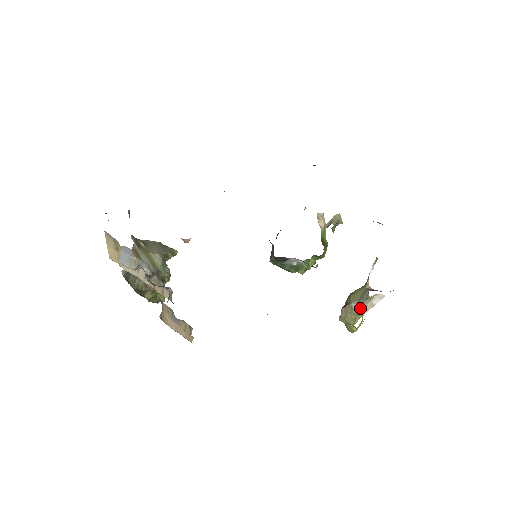
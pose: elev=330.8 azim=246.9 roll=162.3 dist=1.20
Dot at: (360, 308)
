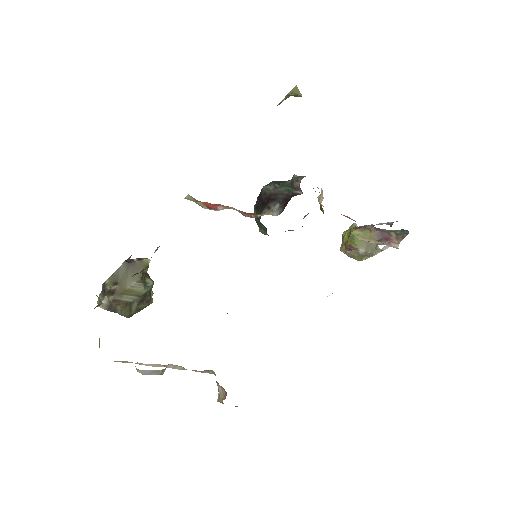
Dot at: (368, 254)
